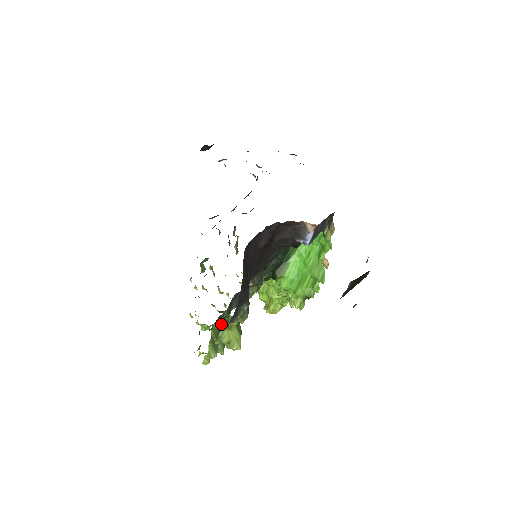
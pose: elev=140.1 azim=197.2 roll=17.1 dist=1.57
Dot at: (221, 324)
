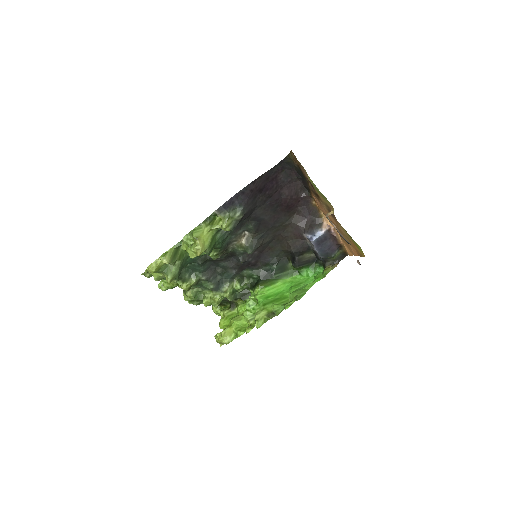
Dot at: occluded
